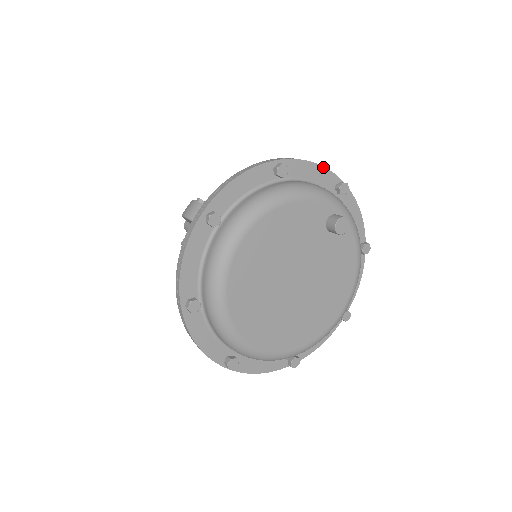
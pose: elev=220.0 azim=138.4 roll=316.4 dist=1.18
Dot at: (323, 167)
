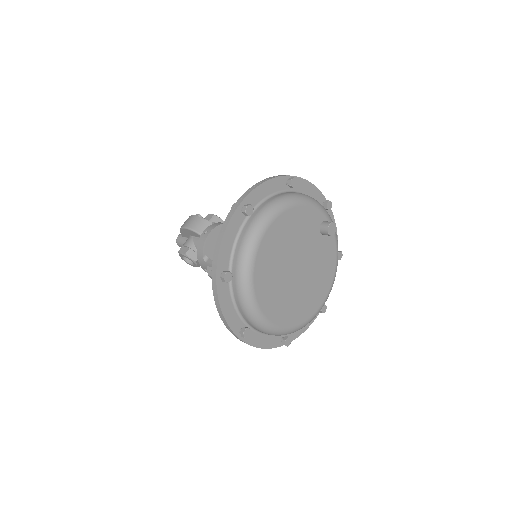
Dot at: (316, 187)
